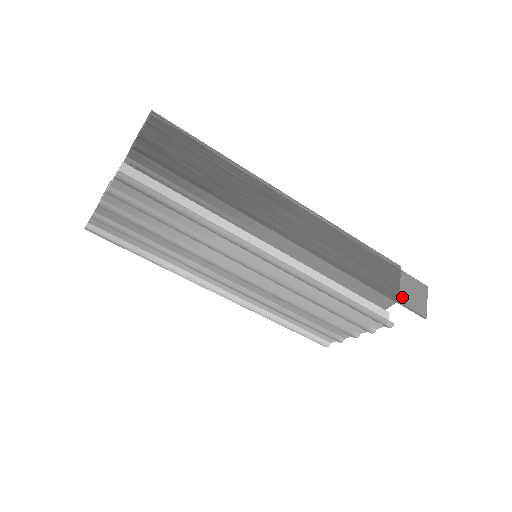
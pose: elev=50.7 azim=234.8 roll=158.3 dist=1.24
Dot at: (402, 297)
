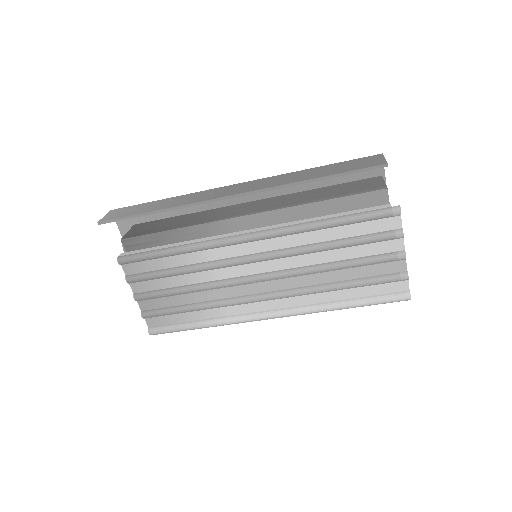
Dot at: (349, 169)
